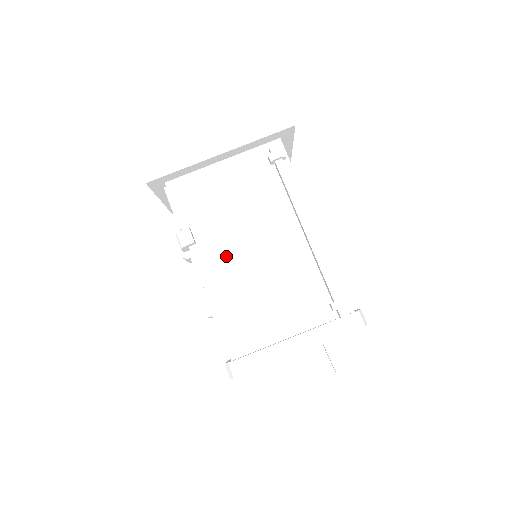
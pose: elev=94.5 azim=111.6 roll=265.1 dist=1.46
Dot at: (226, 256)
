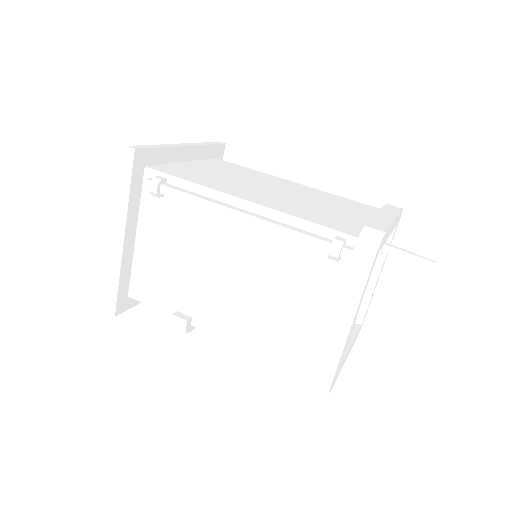
Dot at: (219, 304)
